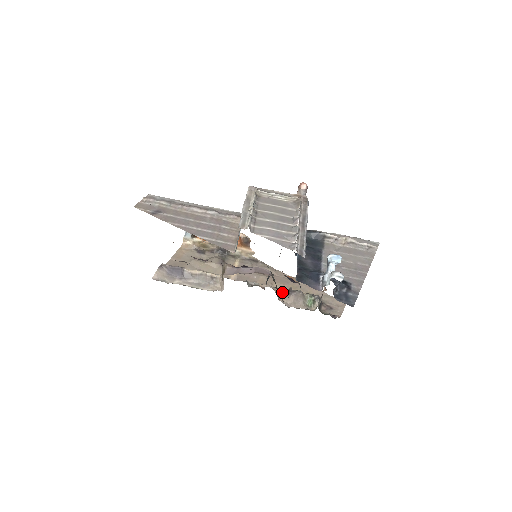
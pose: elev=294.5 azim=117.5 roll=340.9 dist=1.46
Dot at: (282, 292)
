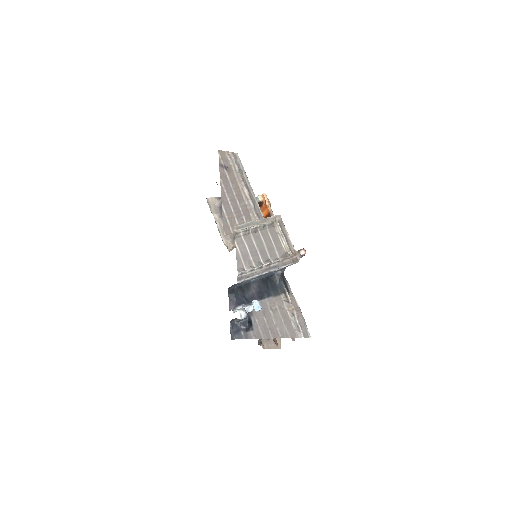
Dot at: occluded
